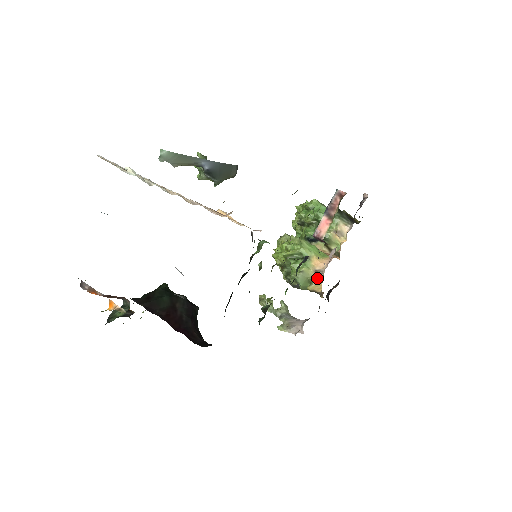
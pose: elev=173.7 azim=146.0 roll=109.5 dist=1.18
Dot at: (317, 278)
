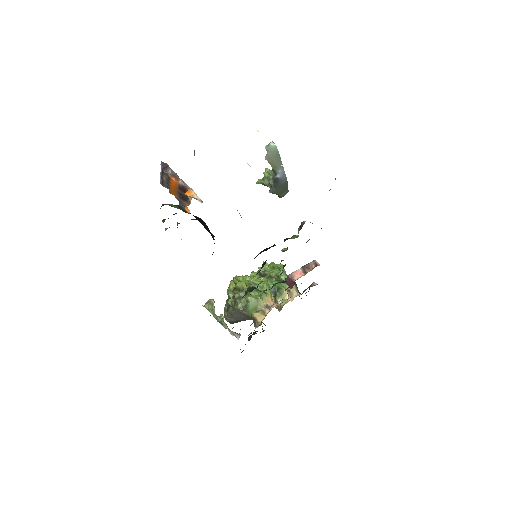
Dot at: (264, 310)
